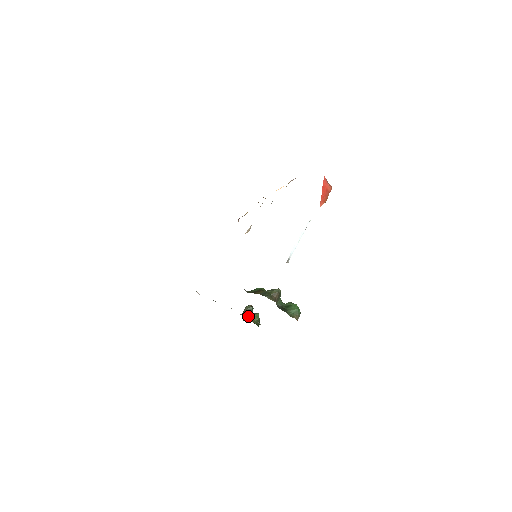
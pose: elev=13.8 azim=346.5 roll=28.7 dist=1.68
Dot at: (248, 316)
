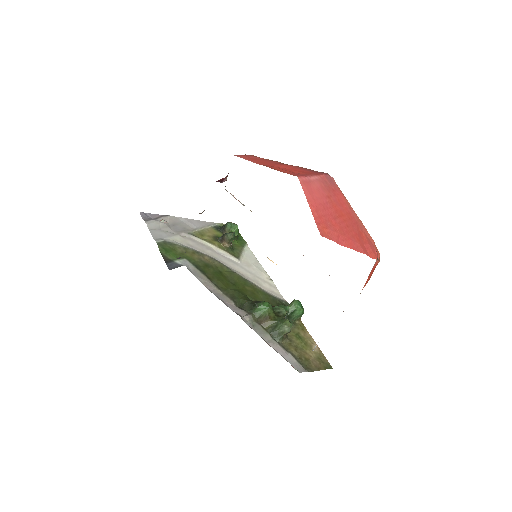
Dot at: (230, 247)
